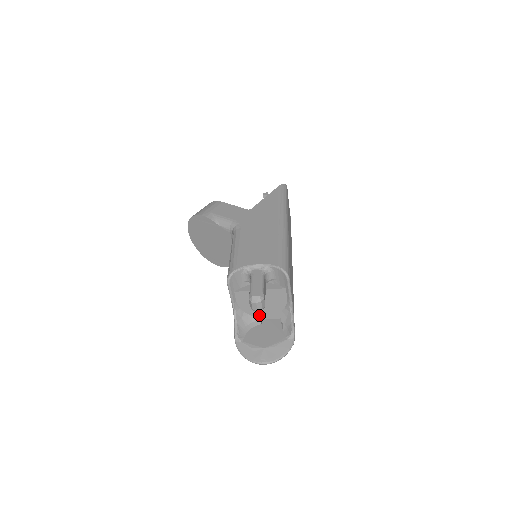
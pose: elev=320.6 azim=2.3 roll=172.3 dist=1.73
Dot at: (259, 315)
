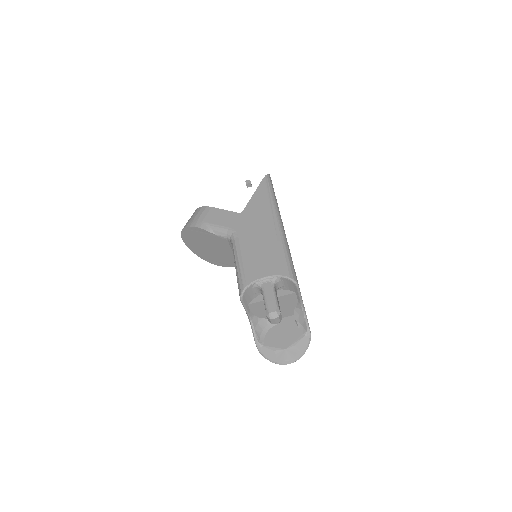
Dot at: occluded
